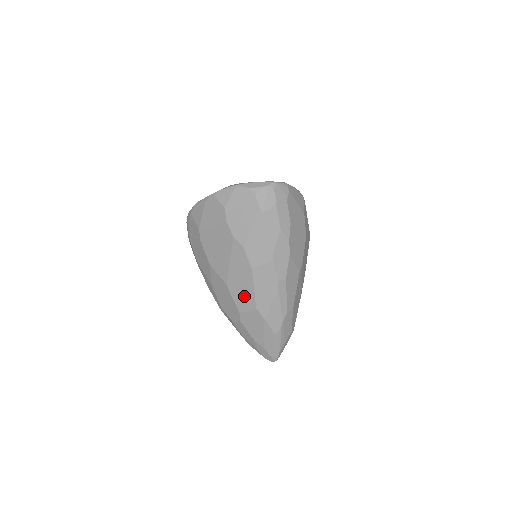
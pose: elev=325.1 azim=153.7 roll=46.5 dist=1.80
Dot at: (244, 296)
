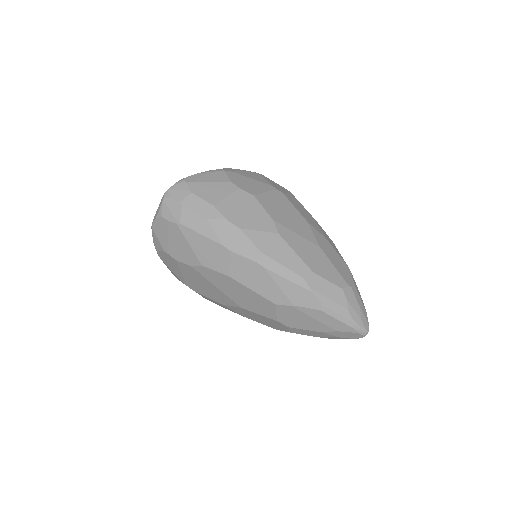
Dot at: (258, 304)
